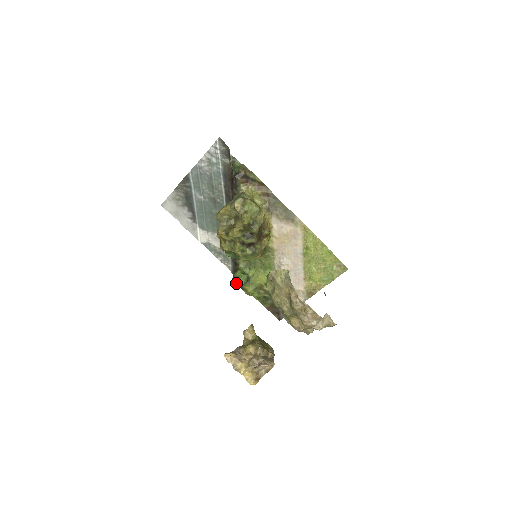
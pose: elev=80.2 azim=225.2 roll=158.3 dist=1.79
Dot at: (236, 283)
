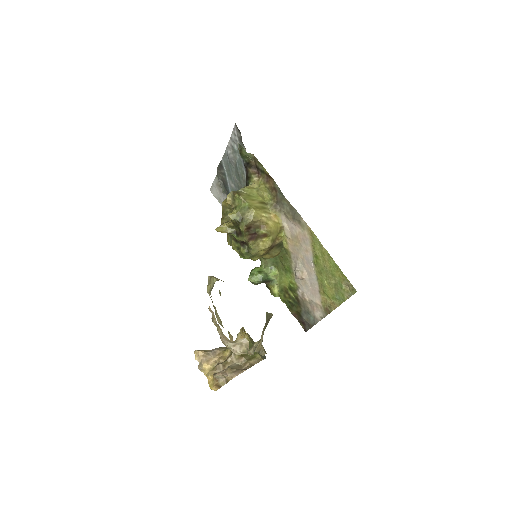
Dot at: (250, 281)
